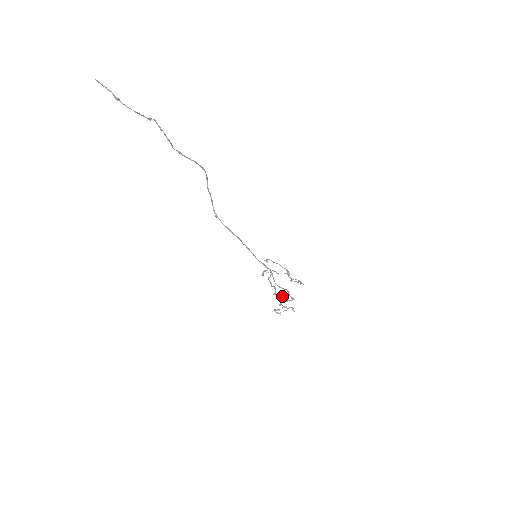
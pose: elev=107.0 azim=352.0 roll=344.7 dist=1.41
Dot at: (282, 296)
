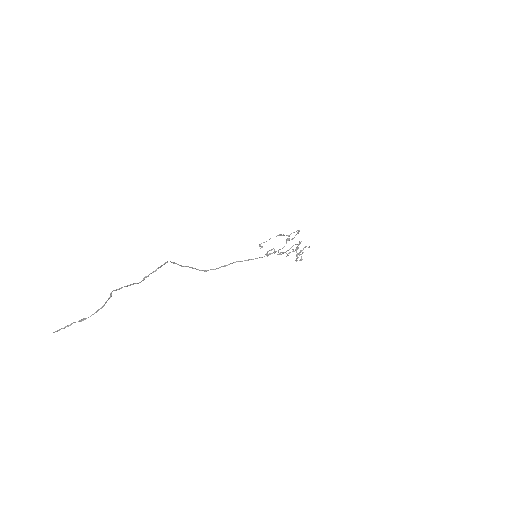
Dot at: occluded
